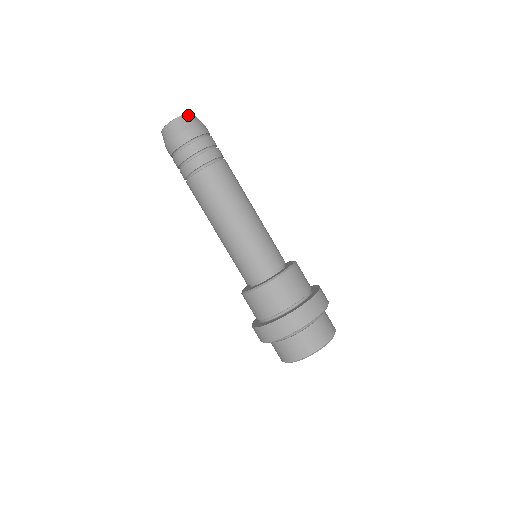
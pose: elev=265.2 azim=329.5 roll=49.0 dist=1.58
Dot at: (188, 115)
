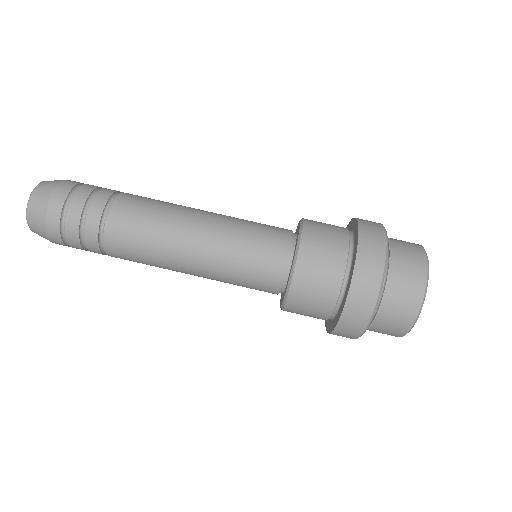
Dot at: (44, 182)
